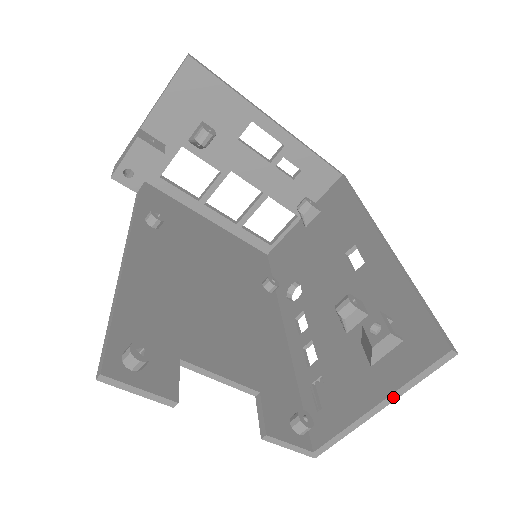
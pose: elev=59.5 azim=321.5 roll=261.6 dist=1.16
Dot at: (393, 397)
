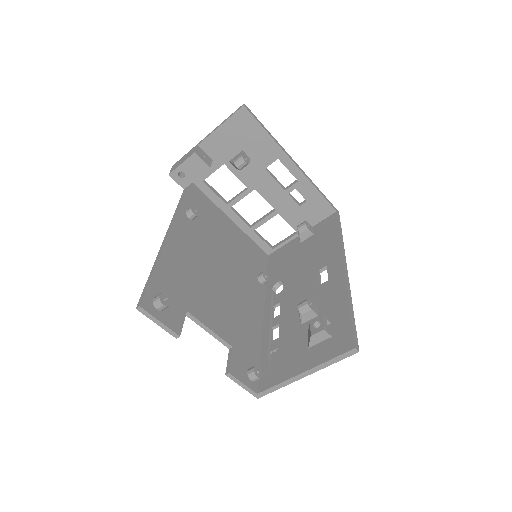
Dot at: (314, 370)
